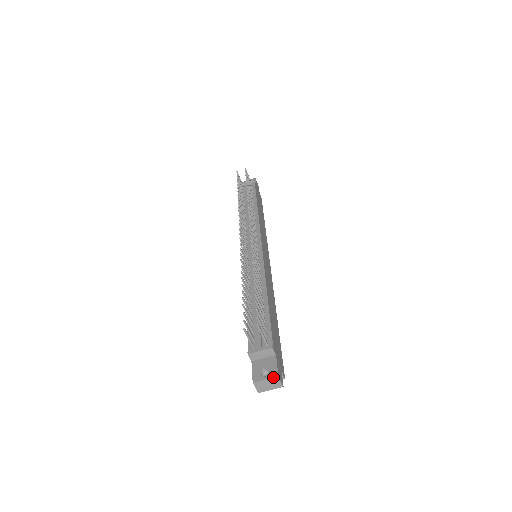
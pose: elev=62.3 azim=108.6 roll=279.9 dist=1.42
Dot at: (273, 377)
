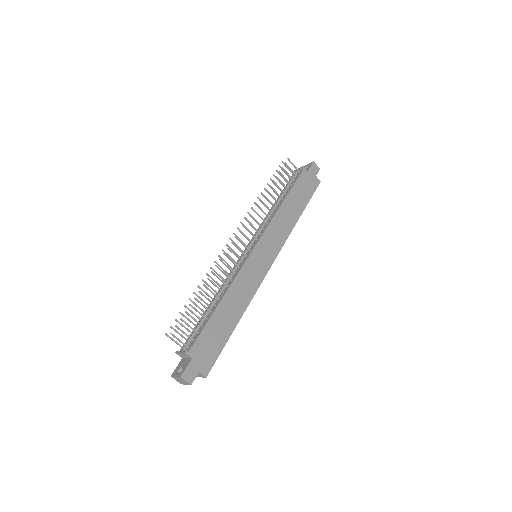
Dot at: (178, 376)
